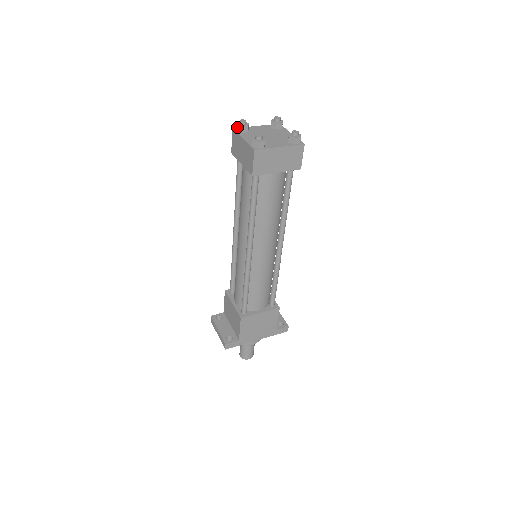
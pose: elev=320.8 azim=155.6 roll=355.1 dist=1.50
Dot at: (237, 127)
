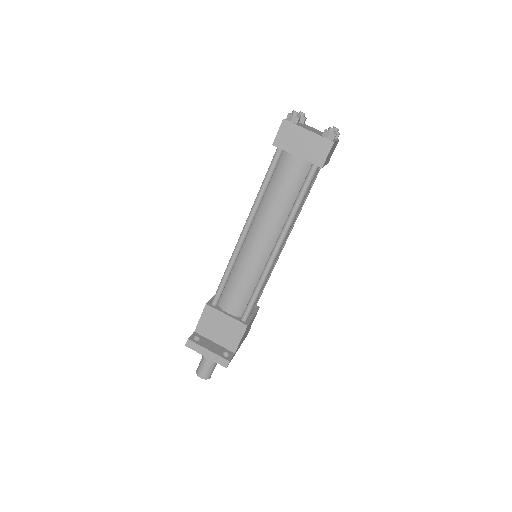
Dot at: (293, 118)
